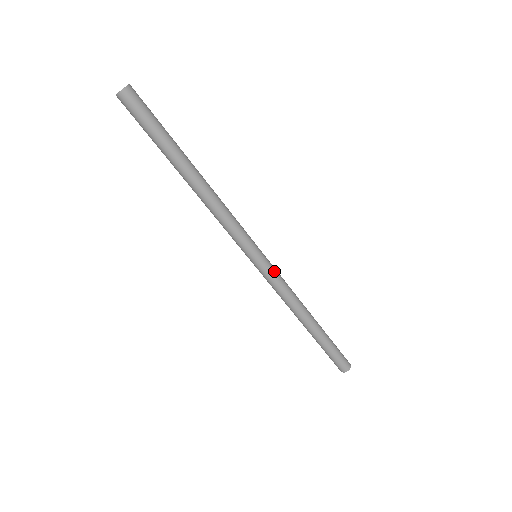
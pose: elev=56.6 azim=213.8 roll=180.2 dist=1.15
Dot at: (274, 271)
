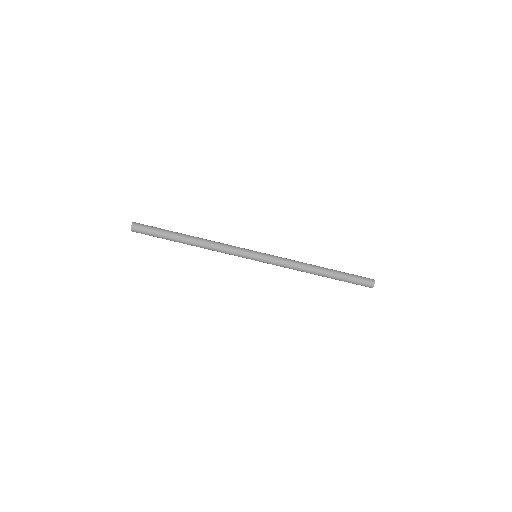
Dot at: (272, 255)
